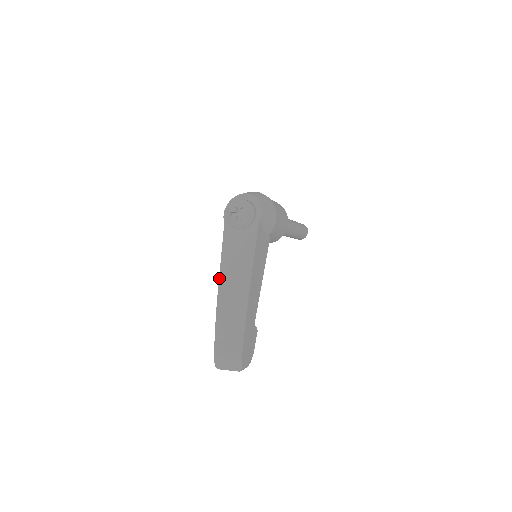
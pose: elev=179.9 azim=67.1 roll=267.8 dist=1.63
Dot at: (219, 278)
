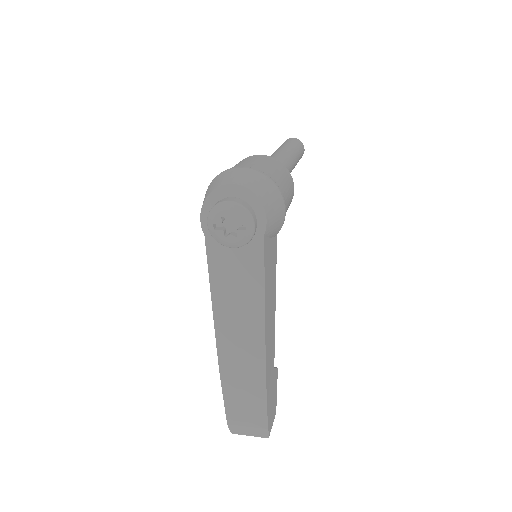
Dot at: (214, 323)
